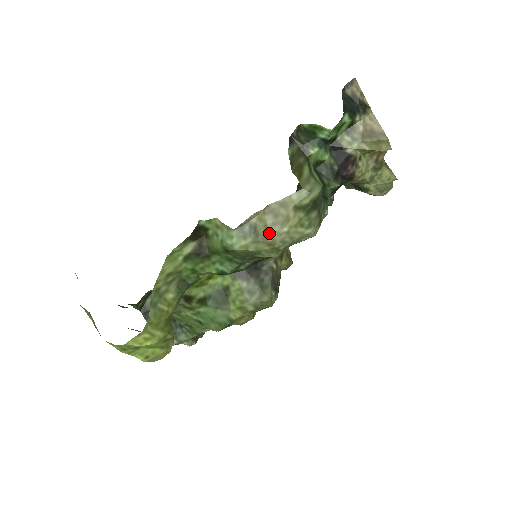
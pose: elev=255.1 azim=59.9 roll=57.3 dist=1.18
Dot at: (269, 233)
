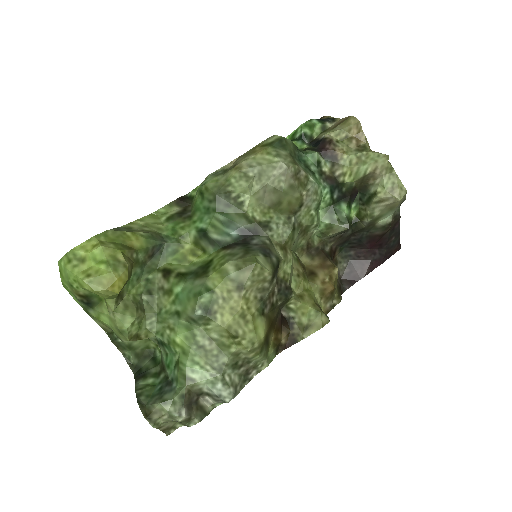
Dot at: (237, 163)
